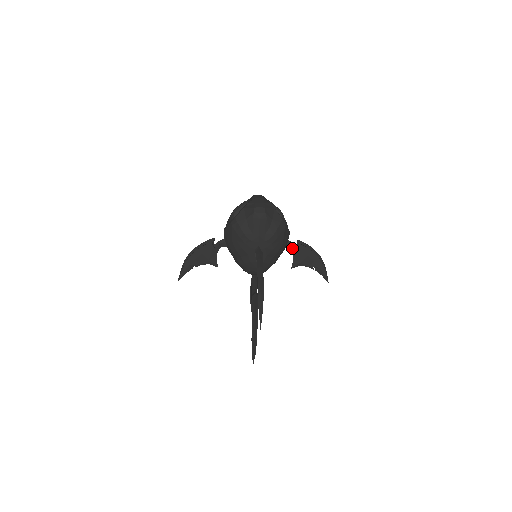
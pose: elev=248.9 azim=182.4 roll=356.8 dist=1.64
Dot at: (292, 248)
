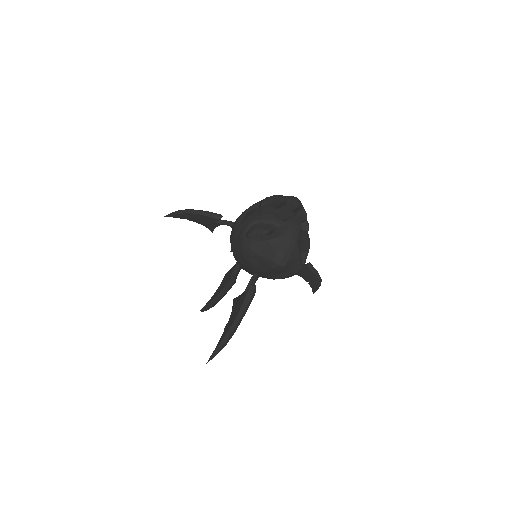
Dot at: occluded
